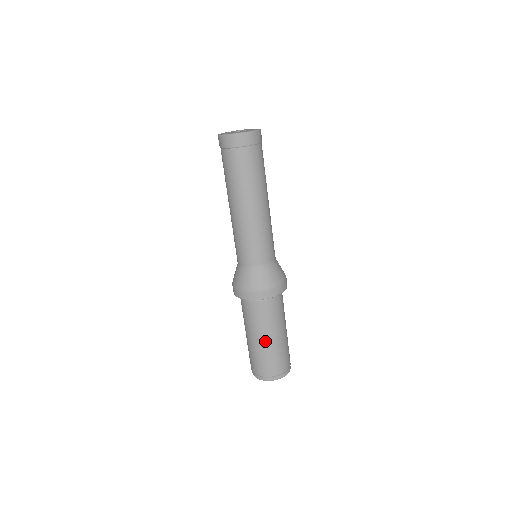
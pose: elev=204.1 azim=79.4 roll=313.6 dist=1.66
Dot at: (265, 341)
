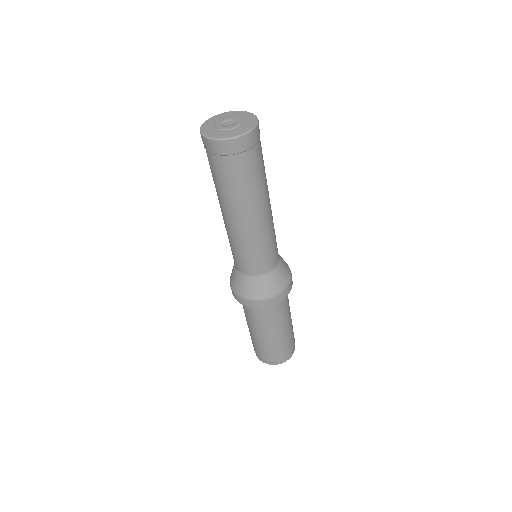
Dot at: (254, 333)
